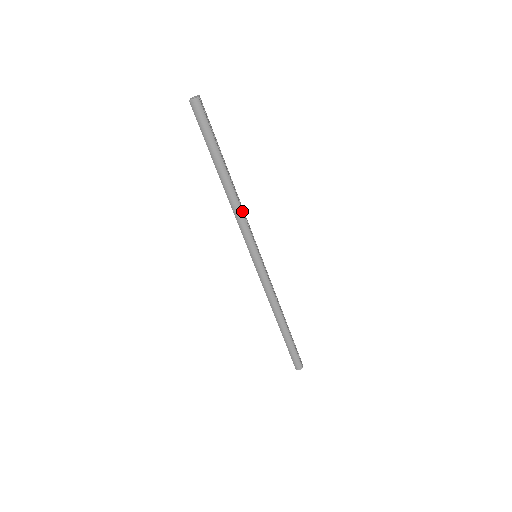
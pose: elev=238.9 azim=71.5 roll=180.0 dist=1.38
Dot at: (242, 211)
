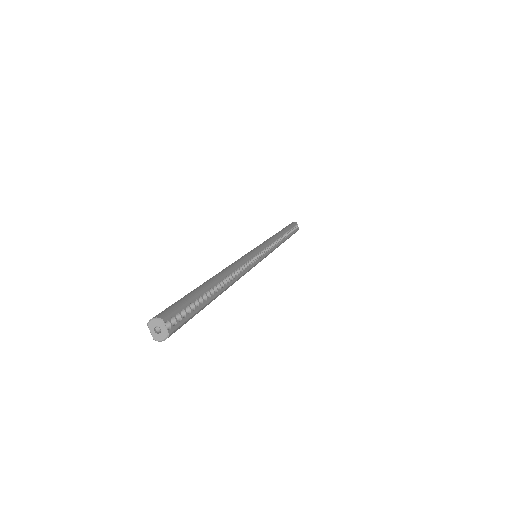
Dot at: (242, 275)
